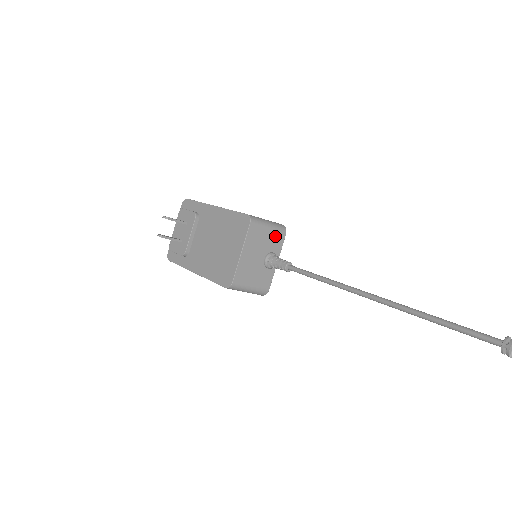
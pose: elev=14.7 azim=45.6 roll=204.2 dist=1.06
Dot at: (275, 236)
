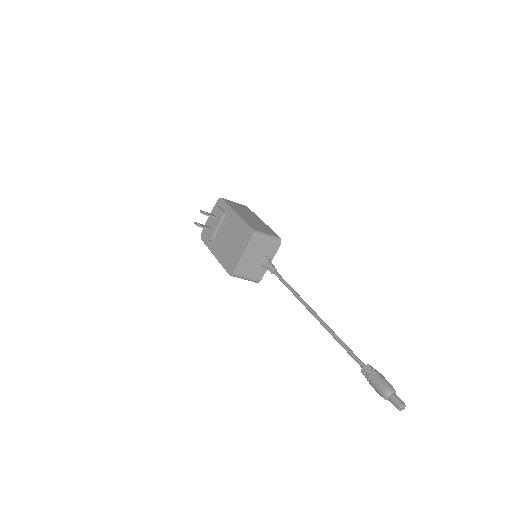
Dot at: (271, 246)
